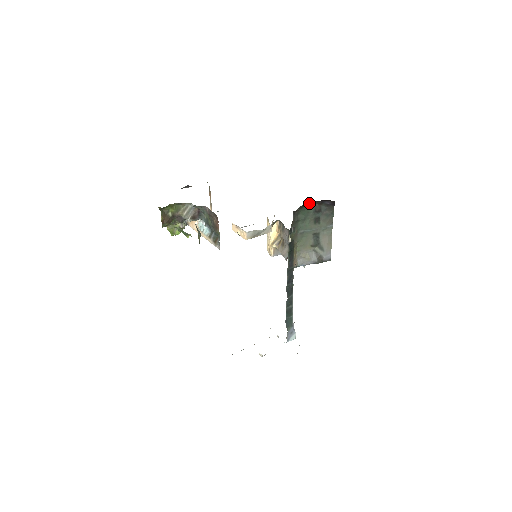
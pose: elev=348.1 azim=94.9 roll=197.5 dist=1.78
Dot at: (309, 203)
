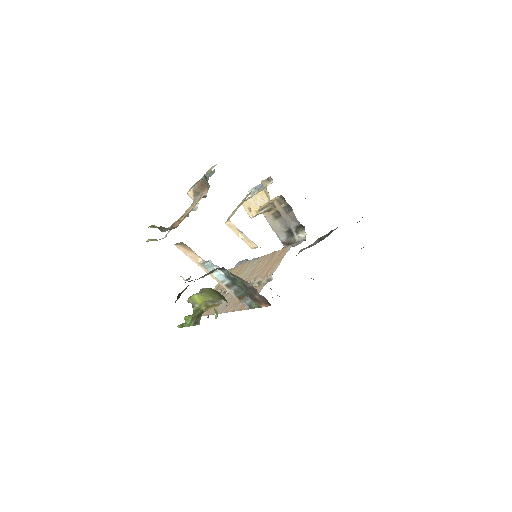
Dot at: occluded
